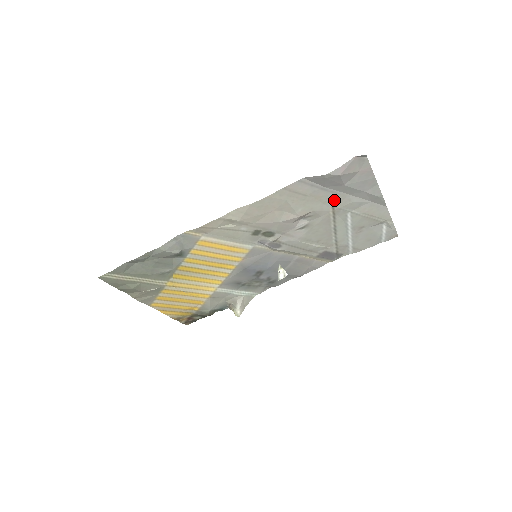
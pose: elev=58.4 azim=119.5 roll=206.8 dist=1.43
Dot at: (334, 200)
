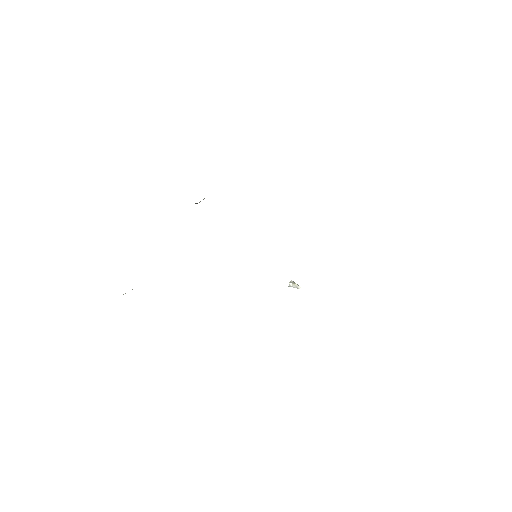
Dot at: occluded
